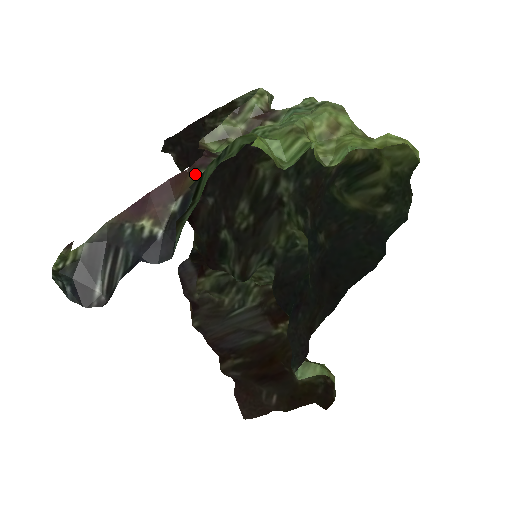
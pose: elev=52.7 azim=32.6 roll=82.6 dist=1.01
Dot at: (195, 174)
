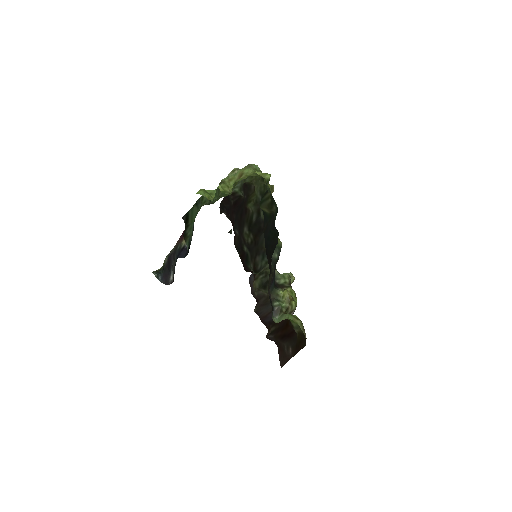
Dot at: occluded
